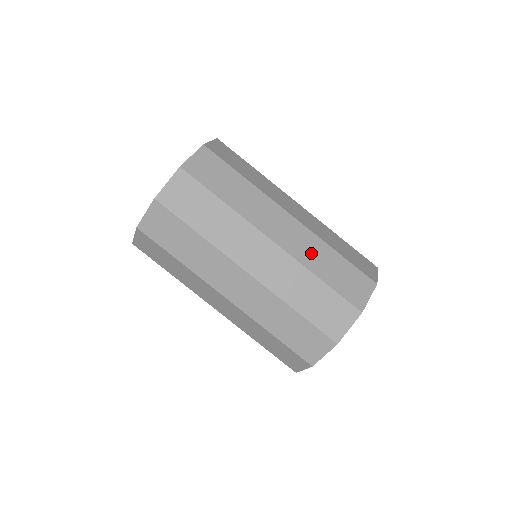
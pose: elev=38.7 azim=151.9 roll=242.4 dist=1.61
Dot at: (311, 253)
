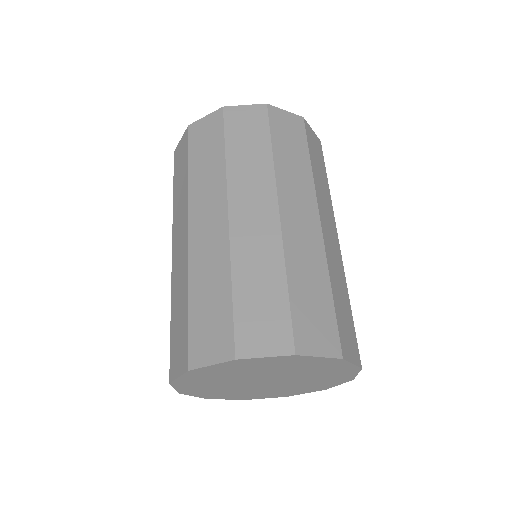
Dot at: (336, 270)
